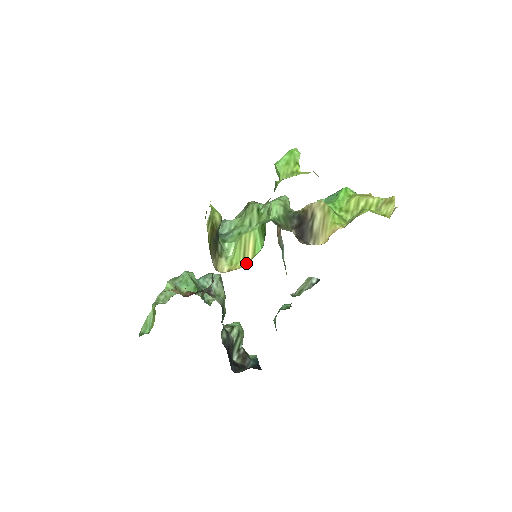
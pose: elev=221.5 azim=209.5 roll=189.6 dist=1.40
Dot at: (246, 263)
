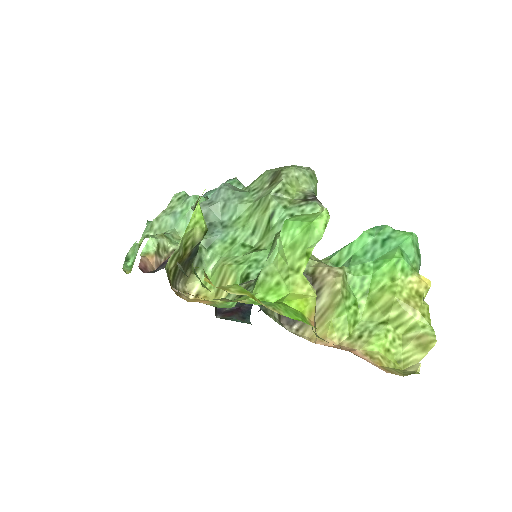
Dot at: (218, 298)
